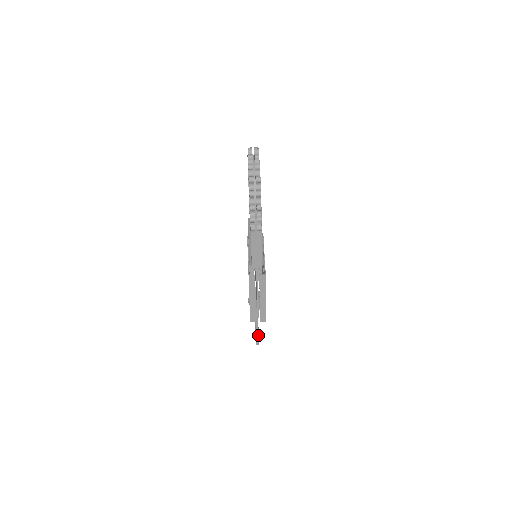
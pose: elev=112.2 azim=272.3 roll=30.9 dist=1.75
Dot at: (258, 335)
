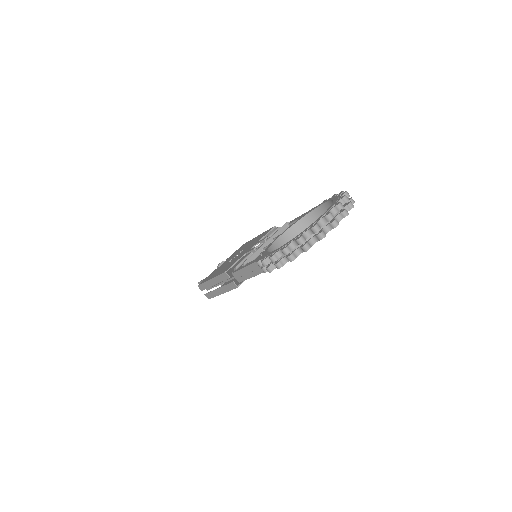
Dot at: occluded
